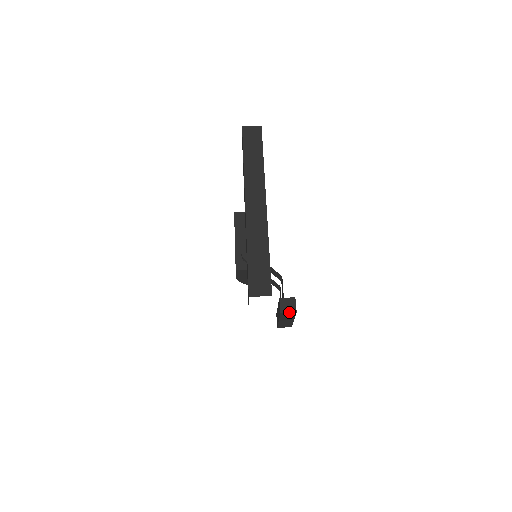
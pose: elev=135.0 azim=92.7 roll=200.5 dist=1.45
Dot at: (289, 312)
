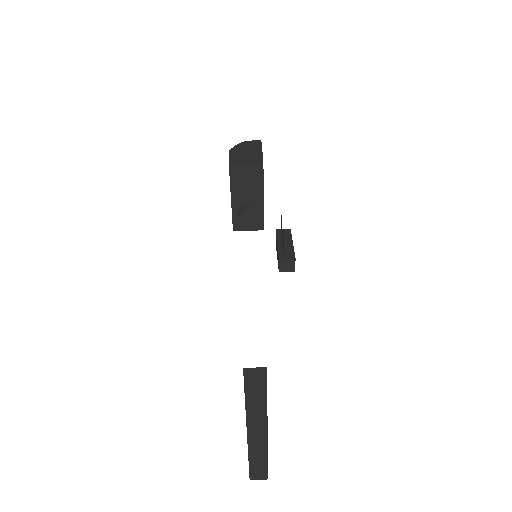
Dot at: (288, 271)
